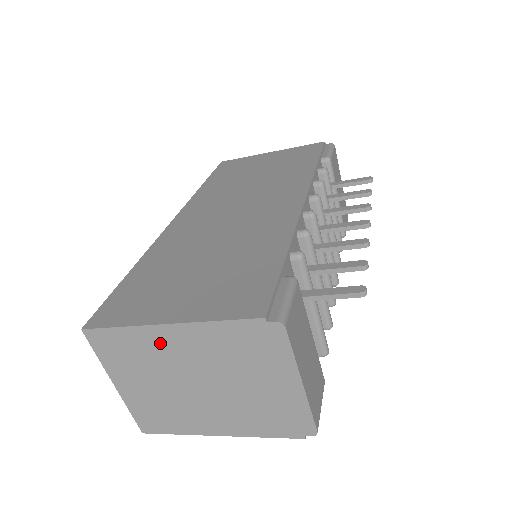
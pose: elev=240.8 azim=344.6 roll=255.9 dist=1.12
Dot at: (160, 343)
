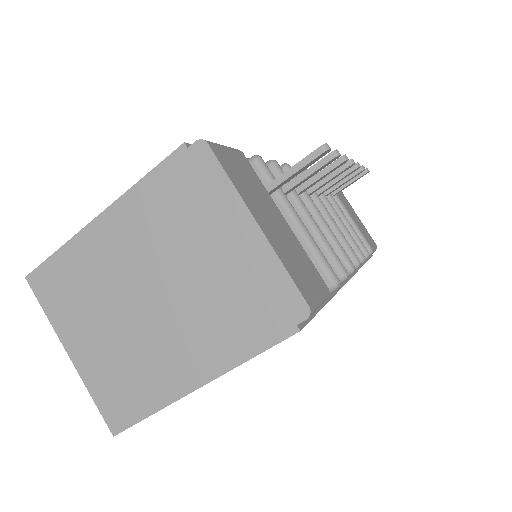
Dot at: (98, 251)
